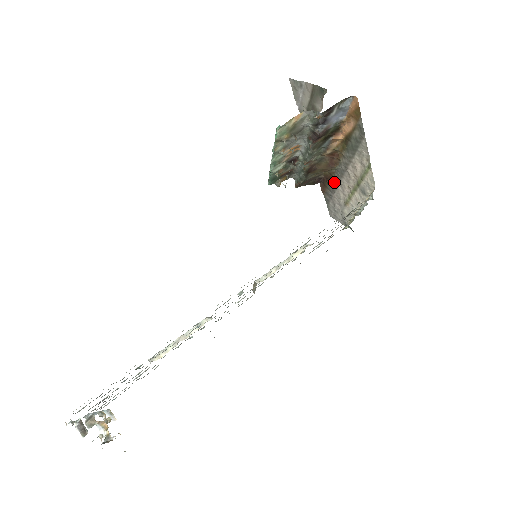
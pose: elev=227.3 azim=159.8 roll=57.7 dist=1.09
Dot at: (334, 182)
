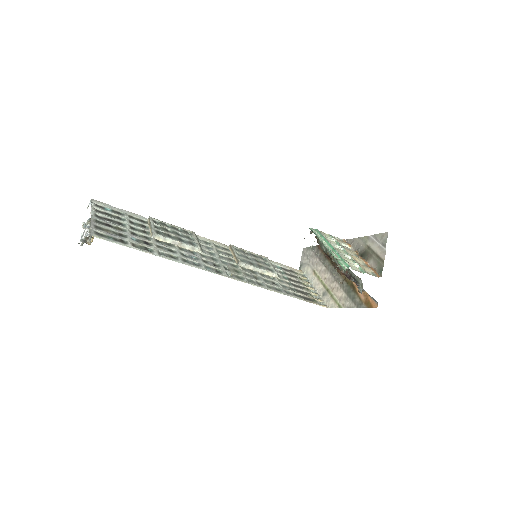
Dot at: (326, 262)
